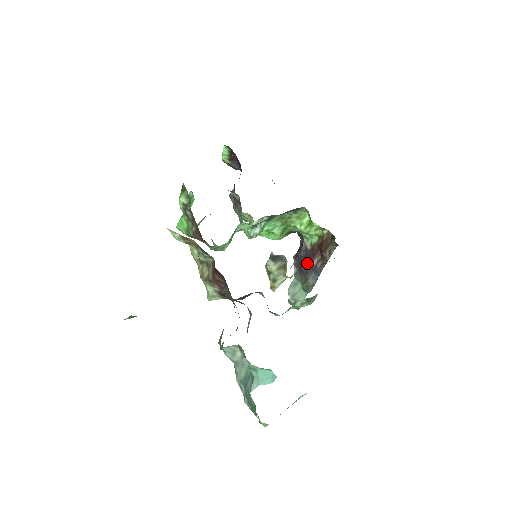
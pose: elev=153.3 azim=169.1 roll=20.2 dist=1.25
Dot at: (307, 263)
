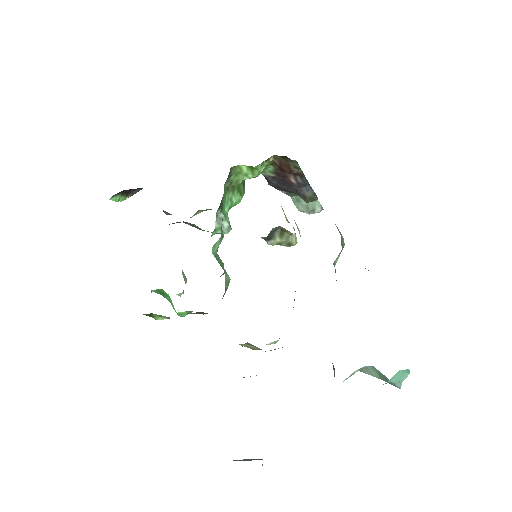
Dot at: (288, 186)
